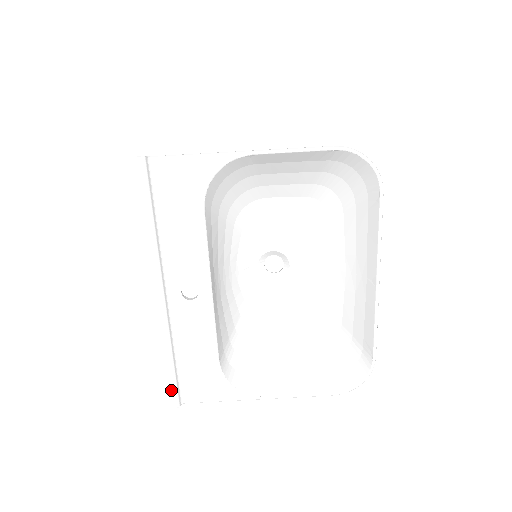
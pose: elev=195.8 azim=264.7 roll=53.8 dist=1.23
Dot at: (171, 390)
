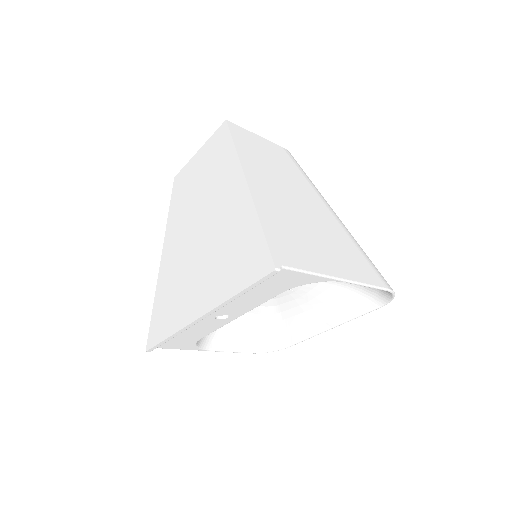
Dot at: (154, 347)
